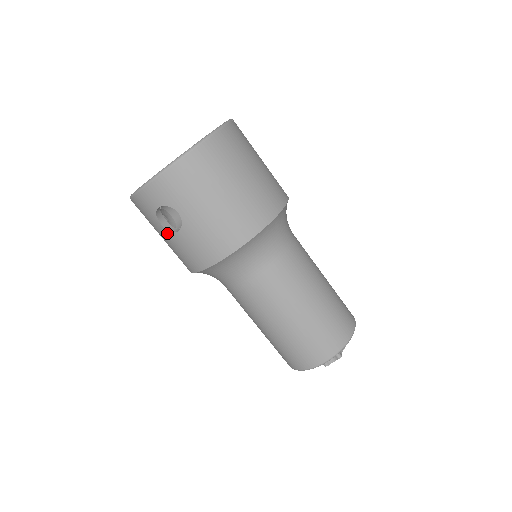
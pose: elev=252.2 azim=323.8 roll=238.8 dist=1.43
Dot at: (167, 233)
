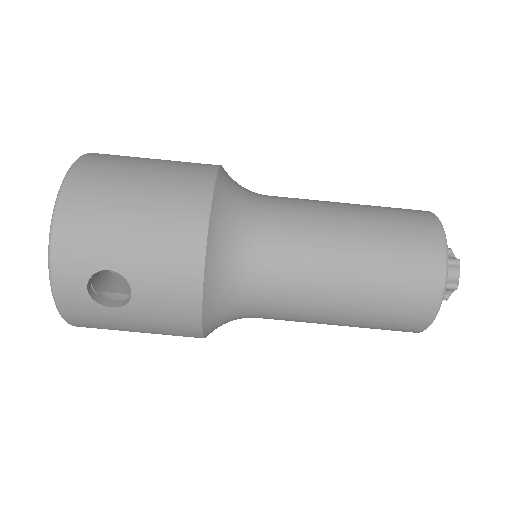
Dot at: (127, 311)
